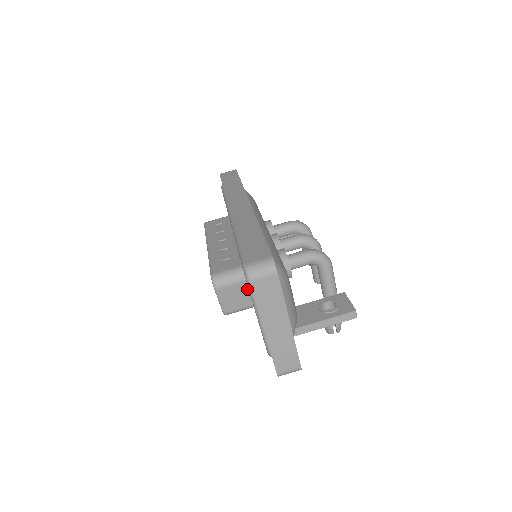
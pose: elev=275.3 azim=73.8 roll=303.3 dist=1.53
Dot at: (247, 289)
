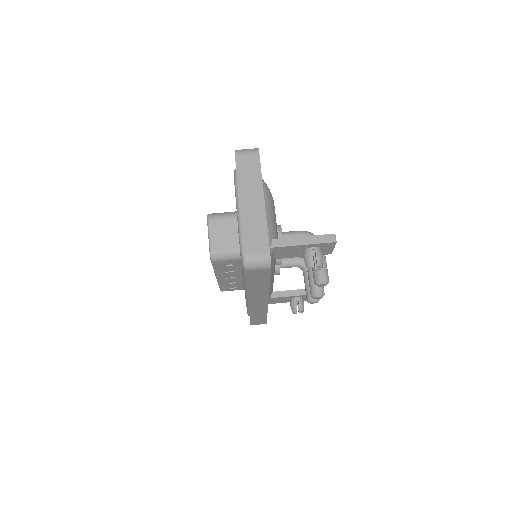
Dot at: (237, 228)
